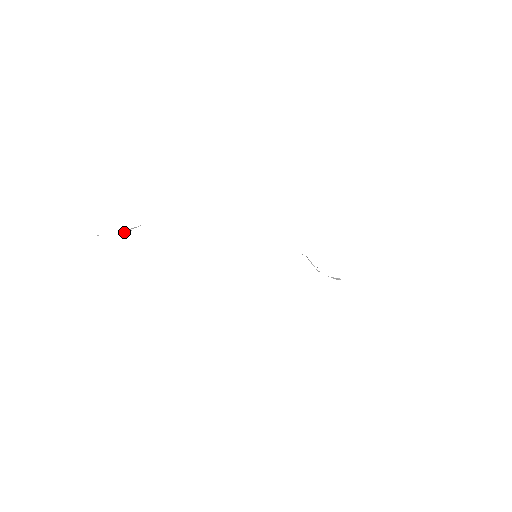
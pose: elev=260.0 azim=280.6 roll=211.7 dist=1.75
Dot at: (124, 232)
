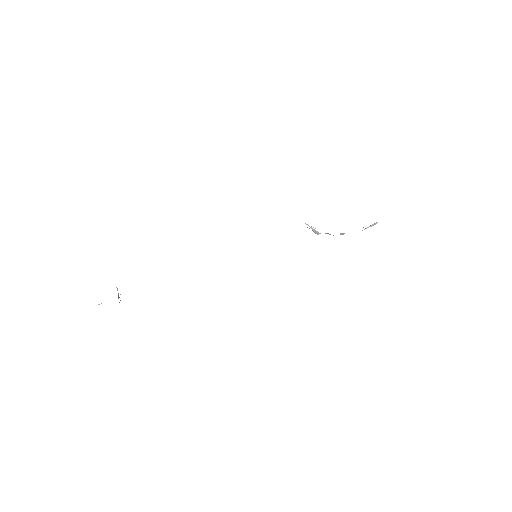
Dot at: (119, 302)
